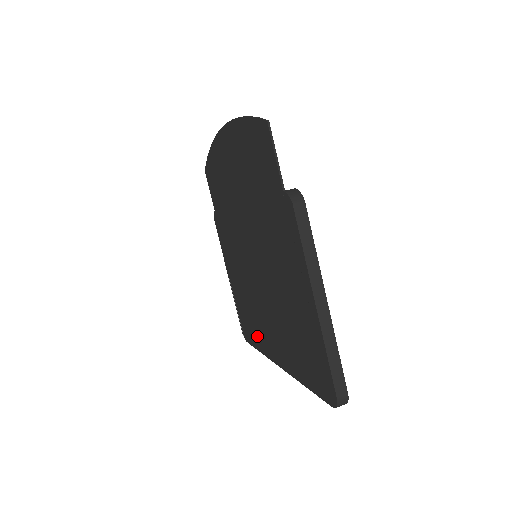
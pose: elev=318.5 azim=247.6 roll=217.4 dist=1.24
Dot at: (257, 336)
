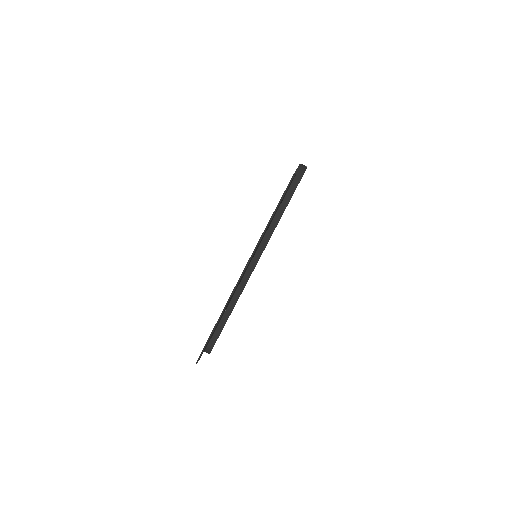
Dot at: occluded
